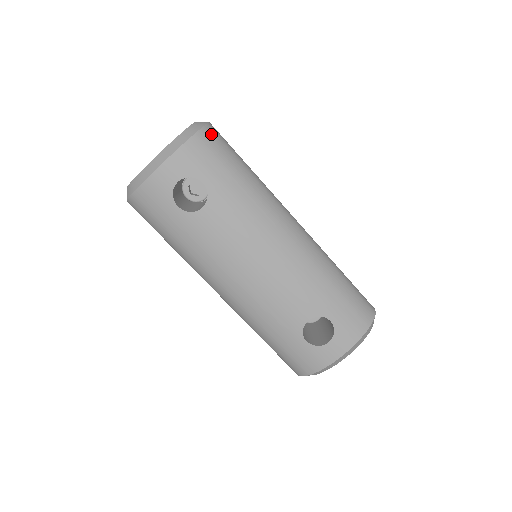
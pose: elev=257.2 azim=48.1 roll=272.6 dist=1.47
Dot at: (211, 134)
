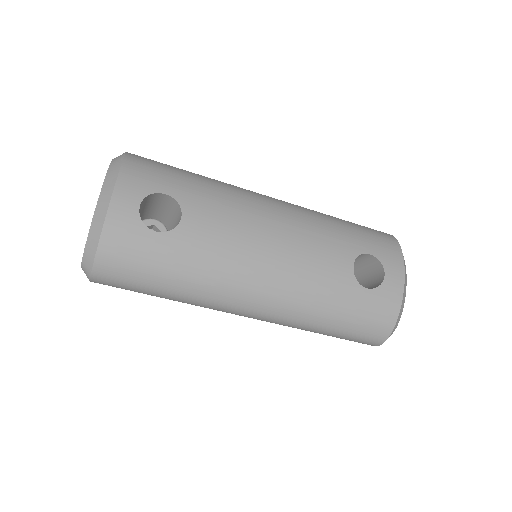
Dot at: (138, 156)
